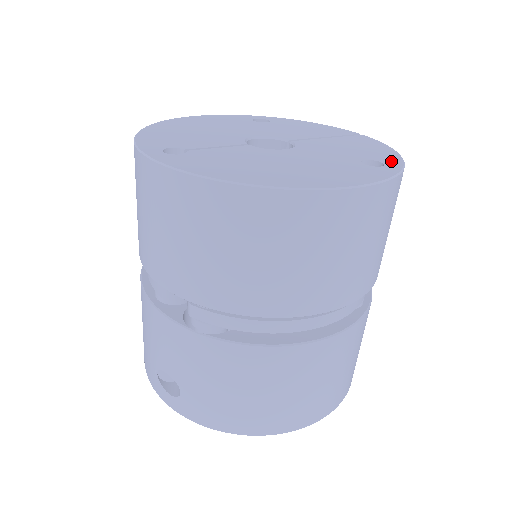
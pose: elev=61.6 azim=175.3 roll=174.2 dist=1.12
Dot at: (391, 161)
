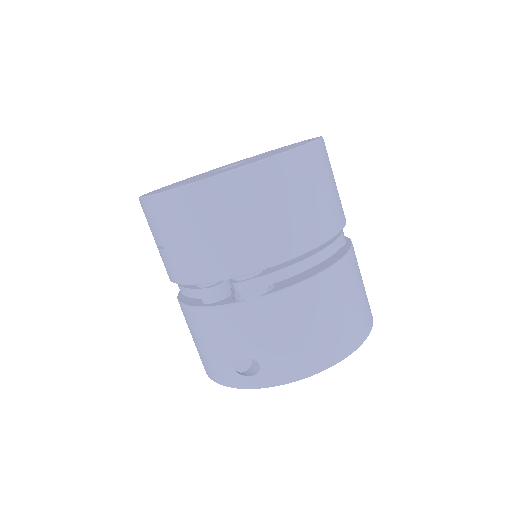
Dot at: occluded
